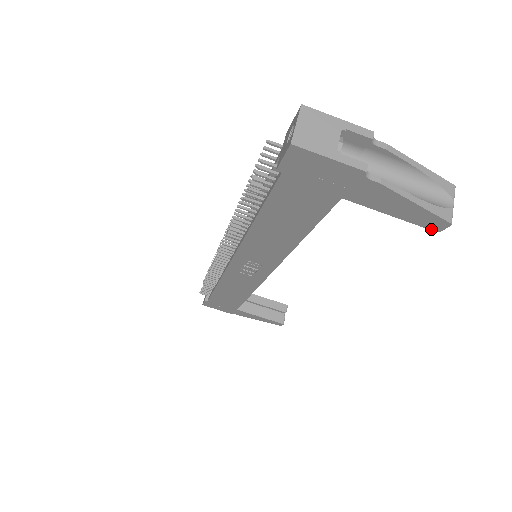
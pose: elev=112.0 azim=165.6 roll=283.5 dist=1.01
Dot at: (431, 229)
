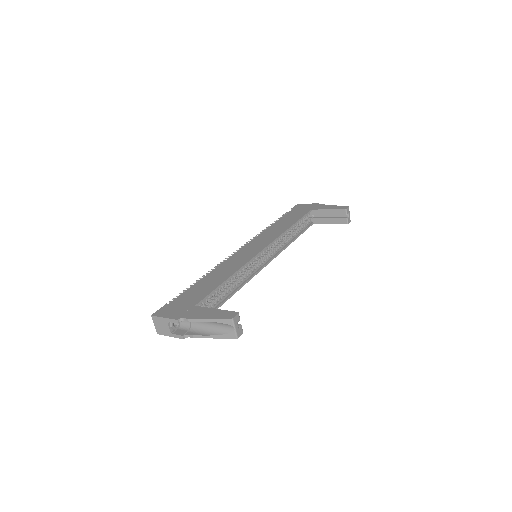
Dot at: occluded
